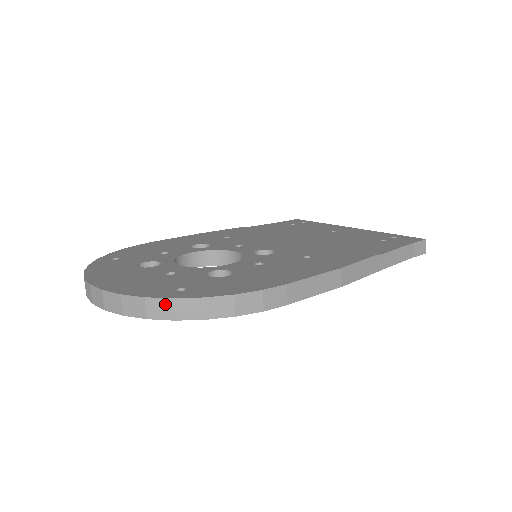
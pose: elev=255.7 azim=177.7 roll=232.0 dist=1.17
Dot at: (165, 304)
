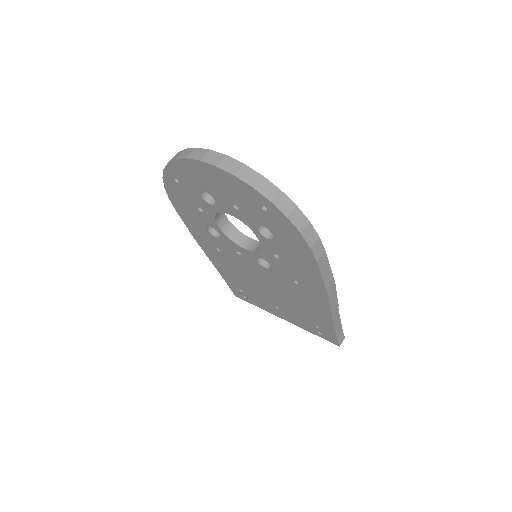
Dot at: (273, 189)
